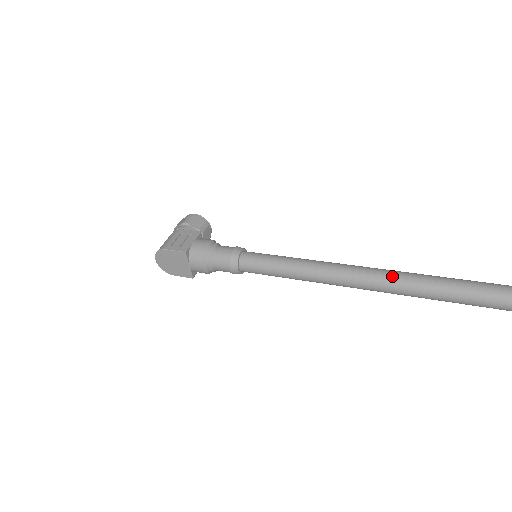
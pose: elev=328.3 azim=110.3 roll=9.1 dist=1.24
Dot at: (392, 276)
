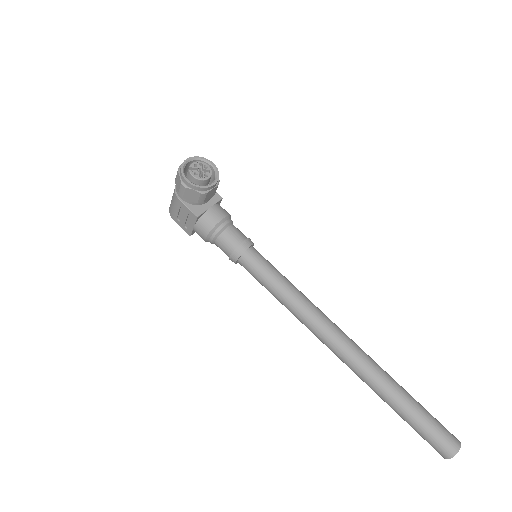
Dot at: occluded
